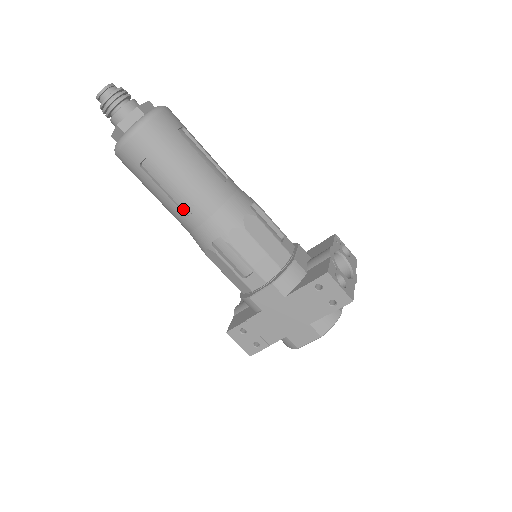
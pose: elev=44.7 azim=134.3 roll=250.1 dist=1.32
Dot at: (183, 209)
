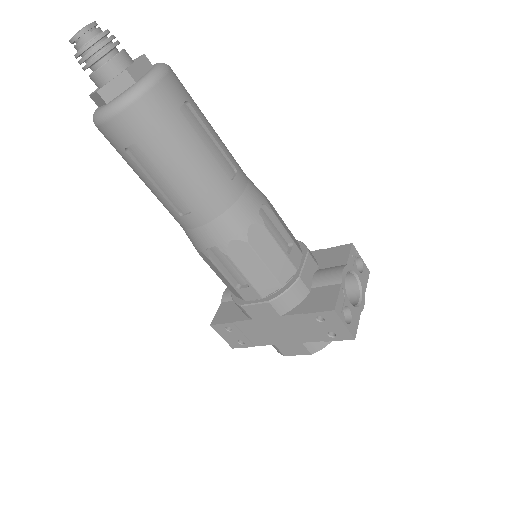
Dot at: (176, 206)
